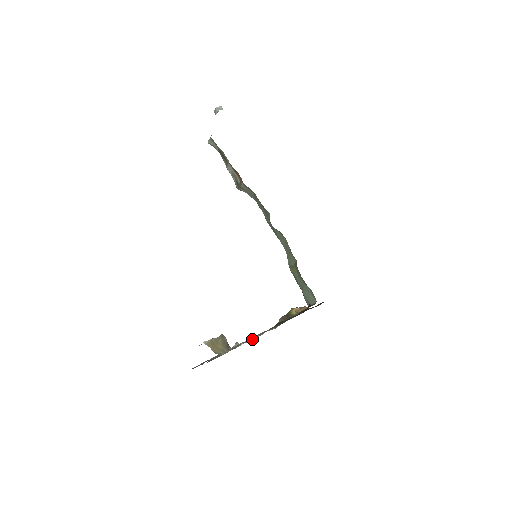
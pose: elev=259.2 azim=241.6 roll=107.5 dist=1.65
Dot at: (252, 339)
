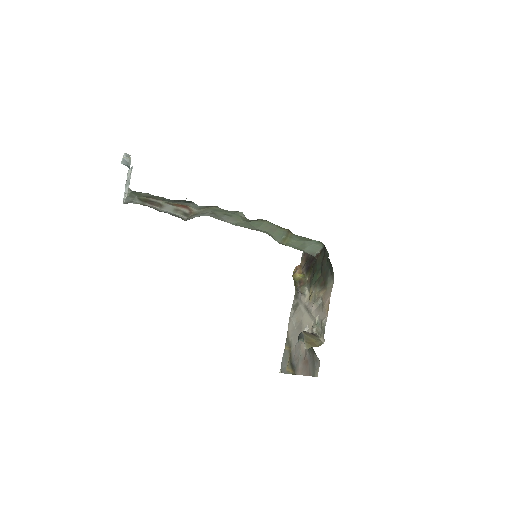
Dot at: (310, 317)
